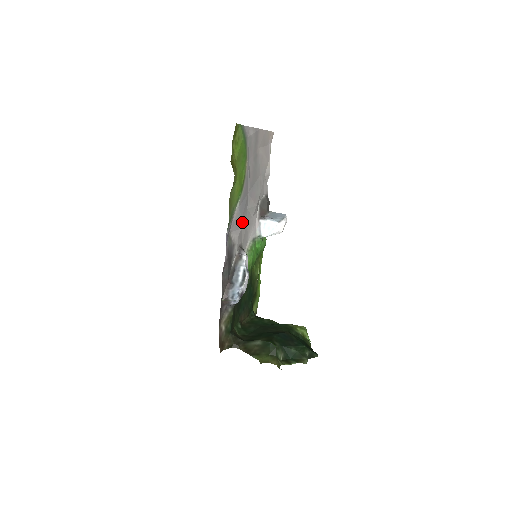
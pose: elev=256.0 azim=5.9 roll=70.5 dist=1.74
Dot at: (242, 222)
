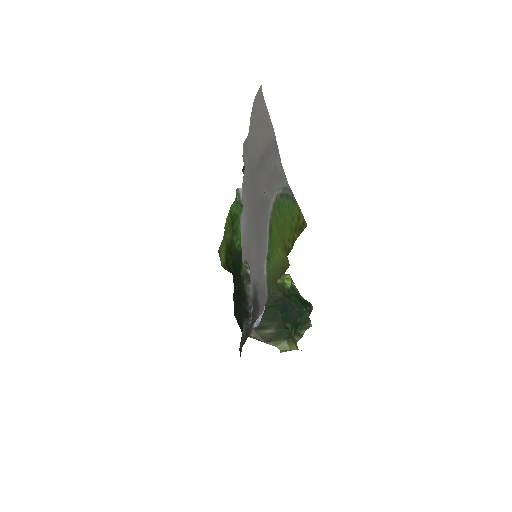
Dot at: (254, 250)
